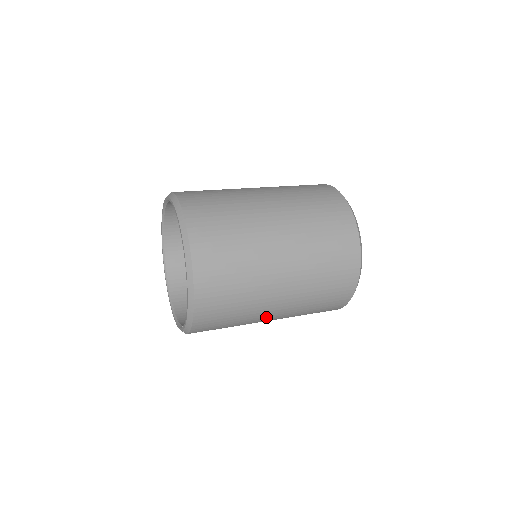
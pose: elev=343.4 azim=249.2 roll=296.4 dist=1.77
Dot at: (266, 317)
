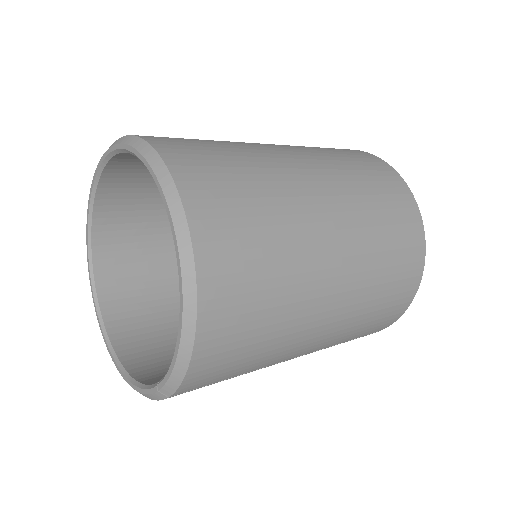
Dot at: (304, 343)
